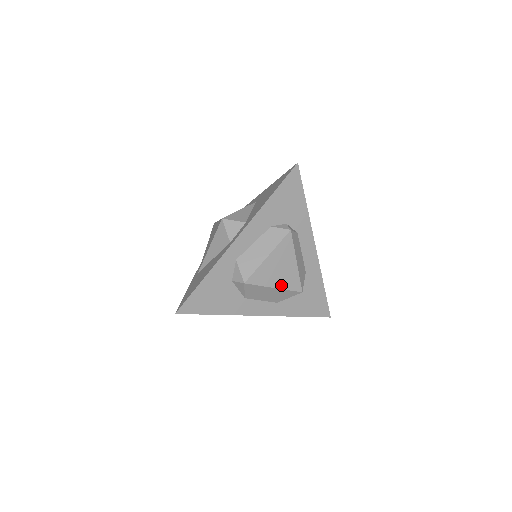
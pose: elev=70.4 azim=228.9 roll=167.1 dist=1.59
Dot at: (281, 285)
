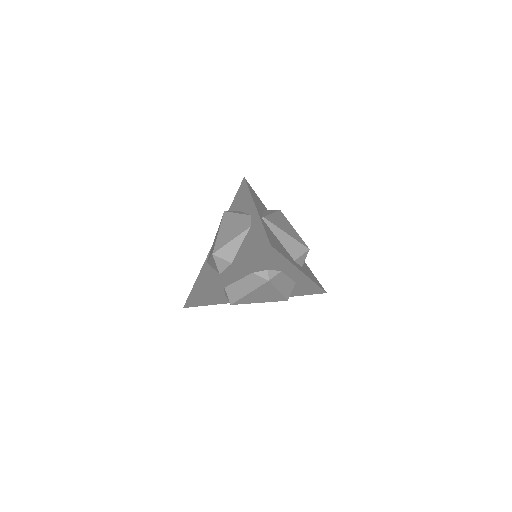
Dot at: (266, 301)
